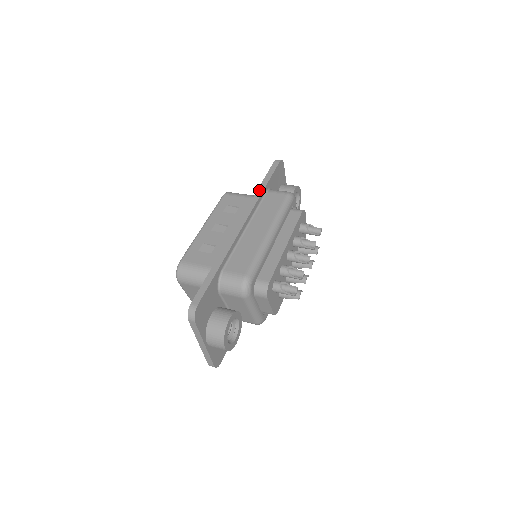
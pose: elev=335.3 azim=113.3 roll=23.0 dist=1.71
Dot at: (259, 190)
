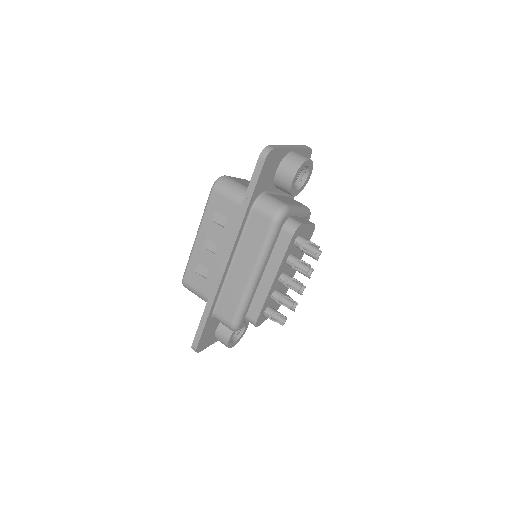
Dot at: (240, 214)
